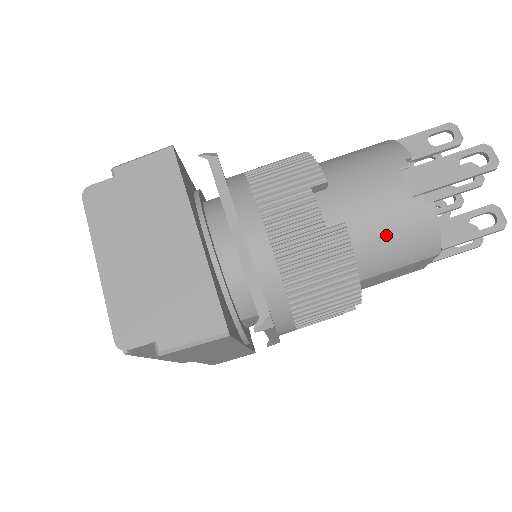
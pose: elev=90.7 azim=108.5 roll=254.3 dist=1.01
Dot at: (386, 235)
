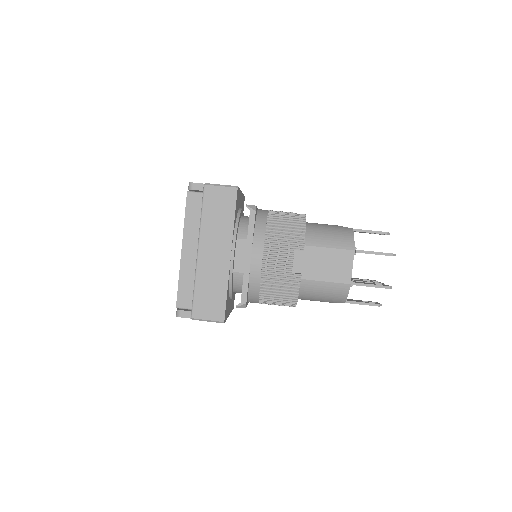
Dot at: (325, 230)
